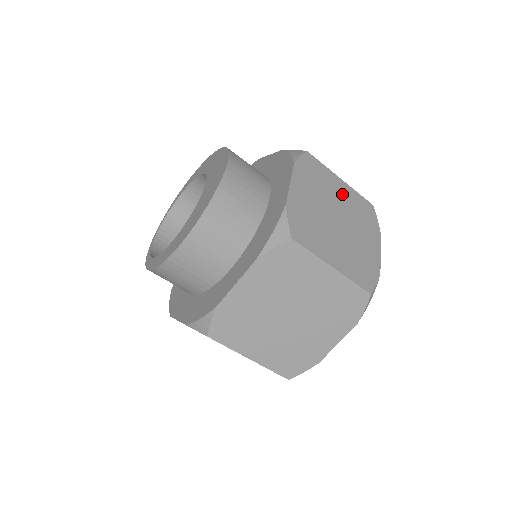
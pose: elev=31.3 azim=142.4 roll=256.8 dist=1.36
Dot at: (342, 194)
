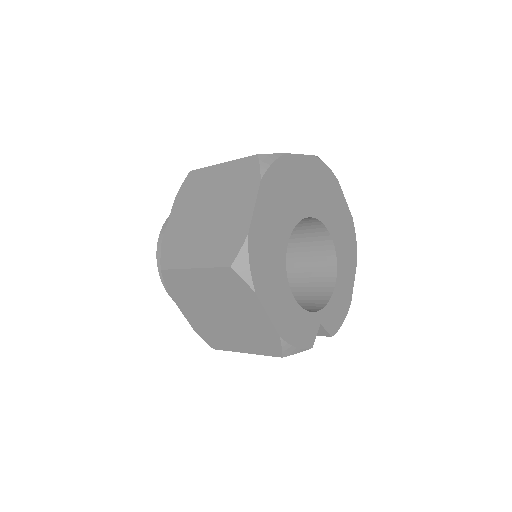
Dot at: occluded
